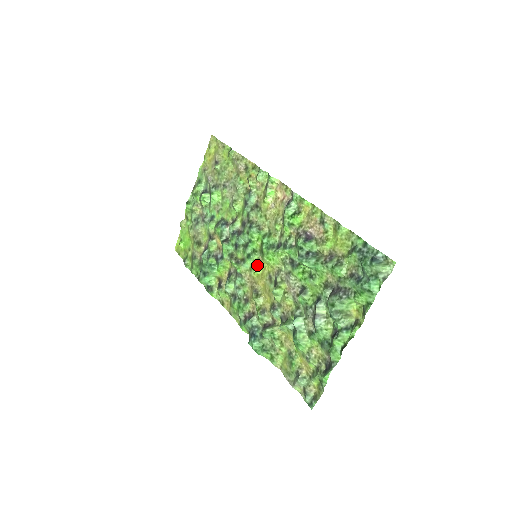
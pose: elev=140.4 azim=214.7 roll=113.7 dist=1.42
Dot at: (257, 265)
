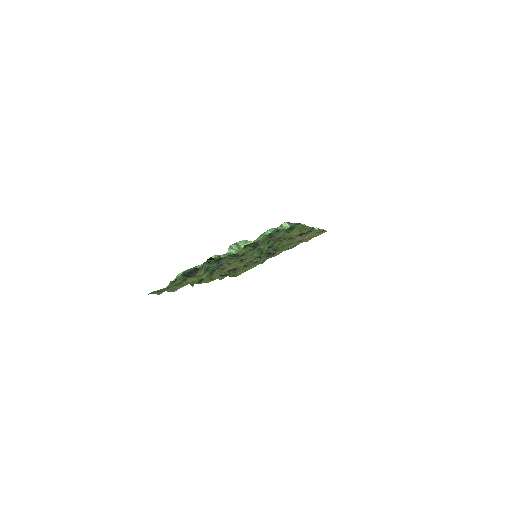
Dot at: occluded
